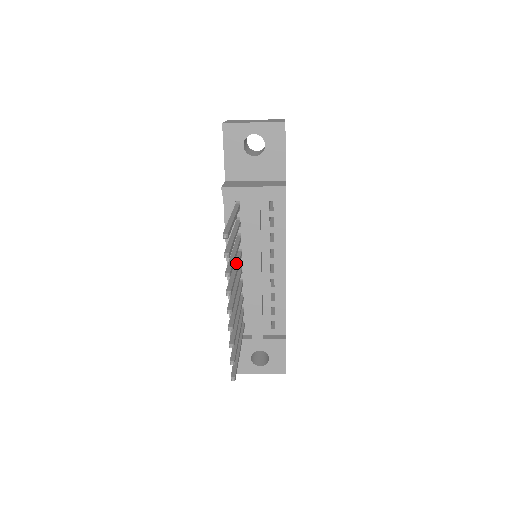
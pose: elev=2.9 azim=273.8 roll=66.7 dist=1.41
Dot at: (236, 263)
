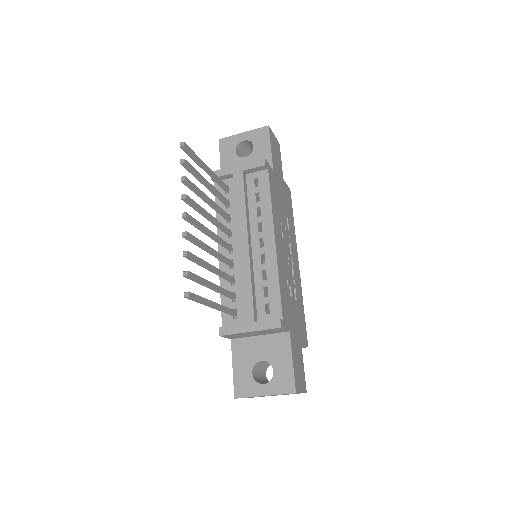
Dot at: (215, 220)
